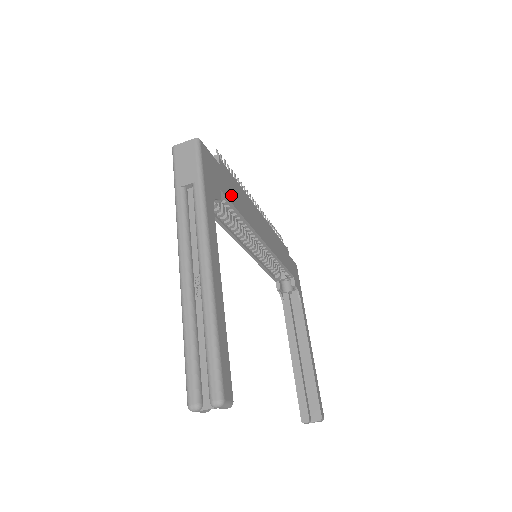
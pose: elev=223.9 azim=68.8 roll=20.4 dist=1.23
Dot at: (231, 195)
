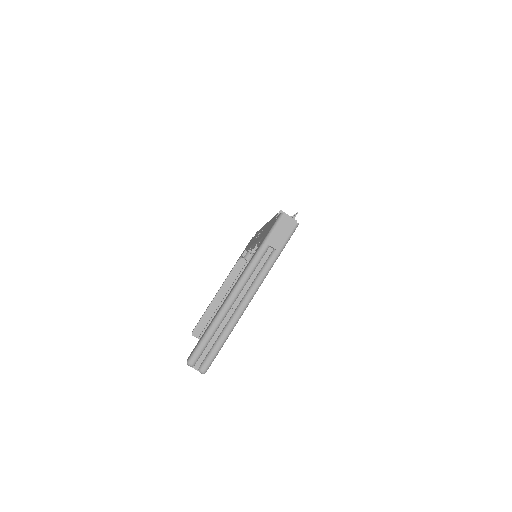
Dot at: occluded
